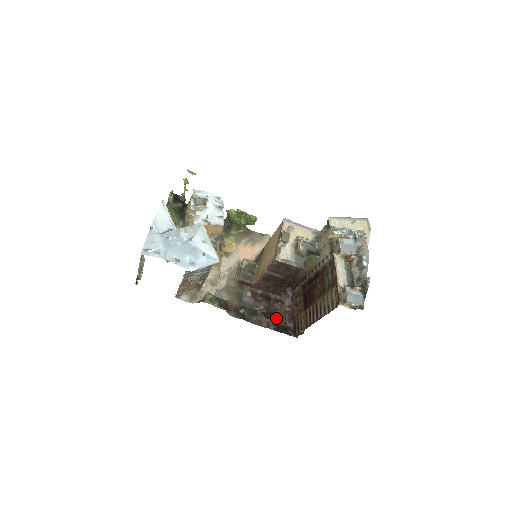
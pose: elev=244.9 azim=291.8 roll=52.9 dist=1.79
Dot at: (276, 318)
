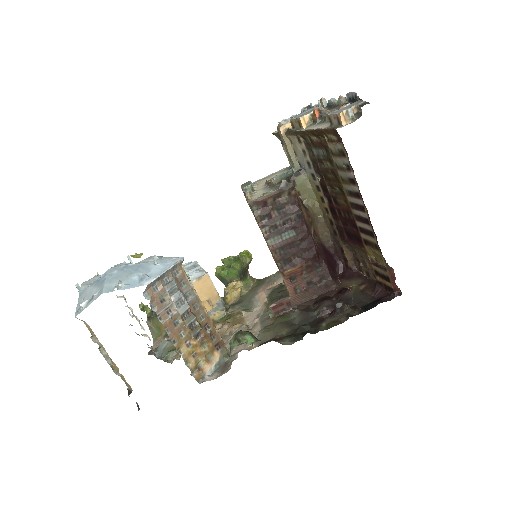
Dot at: (354, 304)
